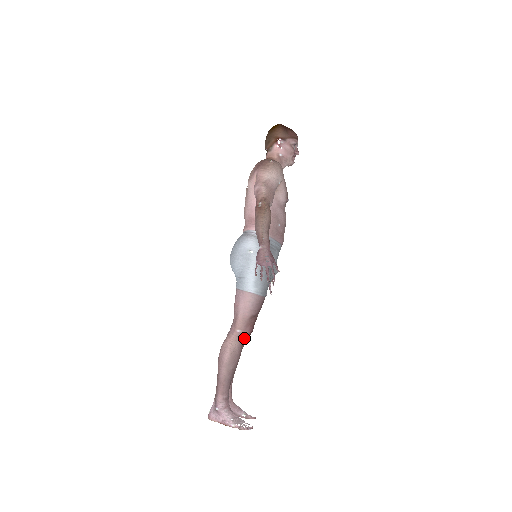
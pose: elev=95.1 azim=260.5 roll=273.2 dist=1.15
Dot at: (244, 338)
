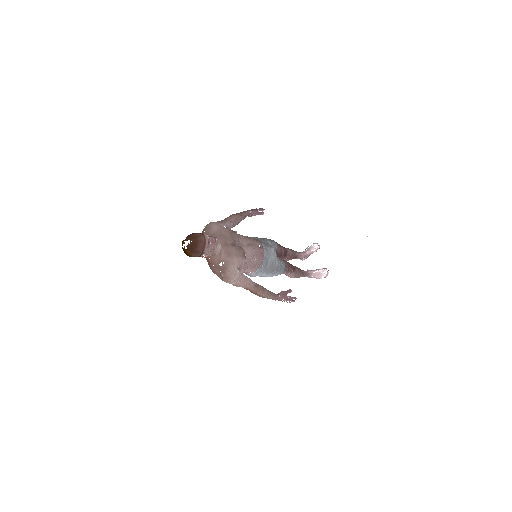
Dot at: (293, 272)
